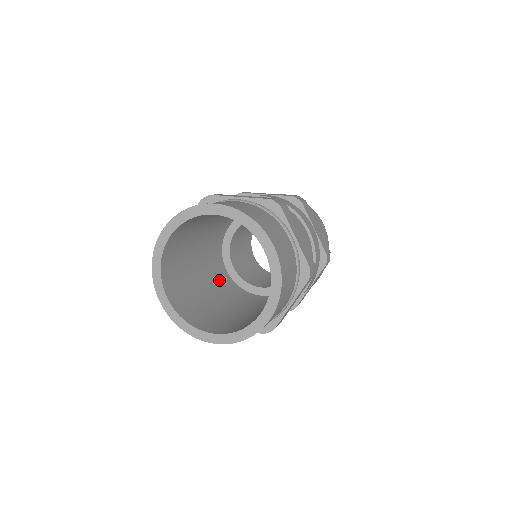
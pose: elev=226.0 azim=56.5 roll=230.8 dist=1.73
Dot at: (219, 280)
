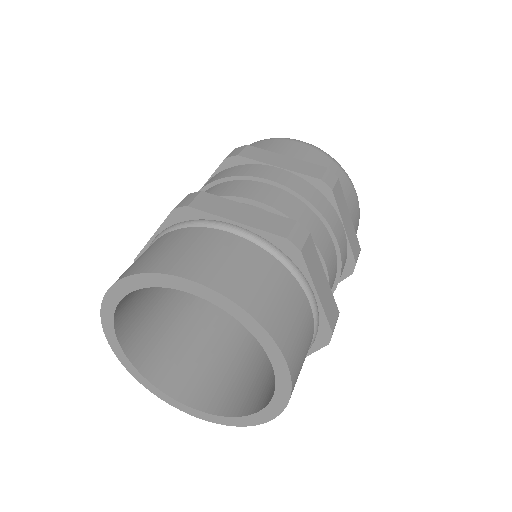
Dot at: occluded
